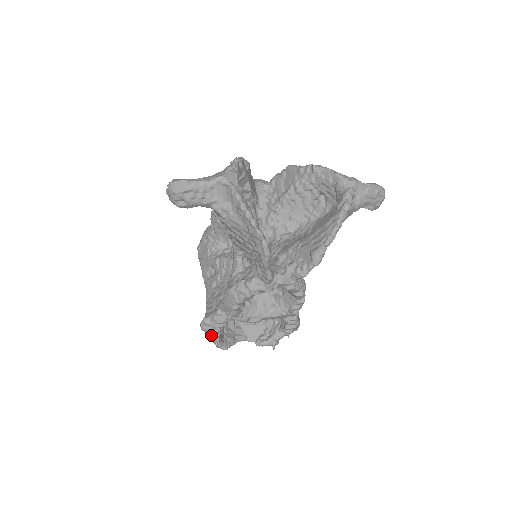
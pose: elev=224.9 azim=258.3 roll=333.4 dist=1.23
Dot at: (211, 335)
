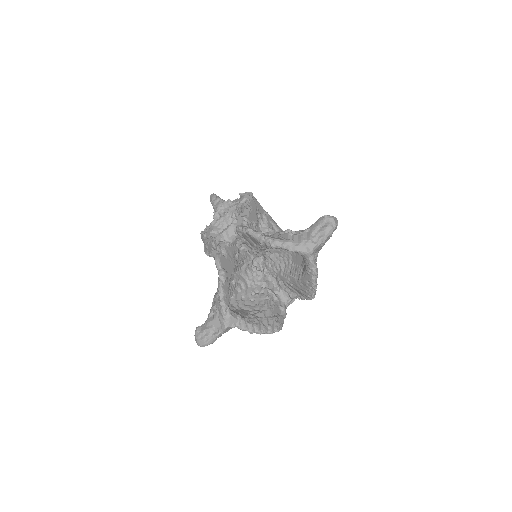
Dot at: occluded
